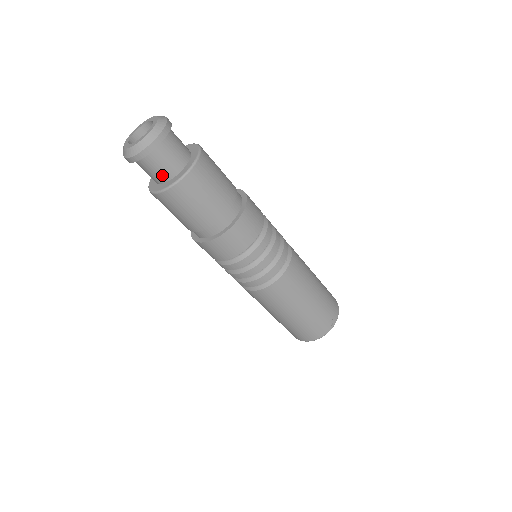
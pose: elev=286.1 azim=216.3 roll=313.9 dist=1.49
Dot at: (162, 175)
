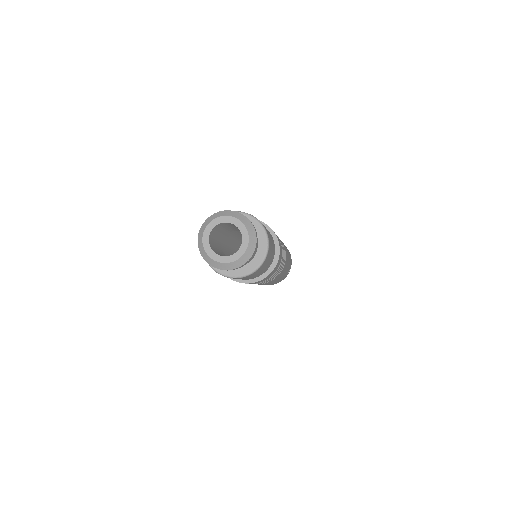
Dot at: occluded
